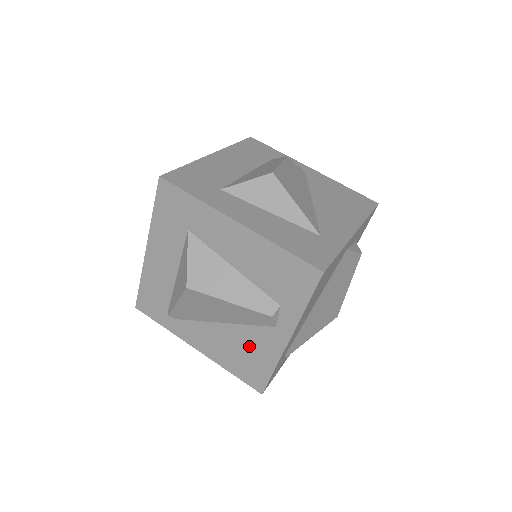
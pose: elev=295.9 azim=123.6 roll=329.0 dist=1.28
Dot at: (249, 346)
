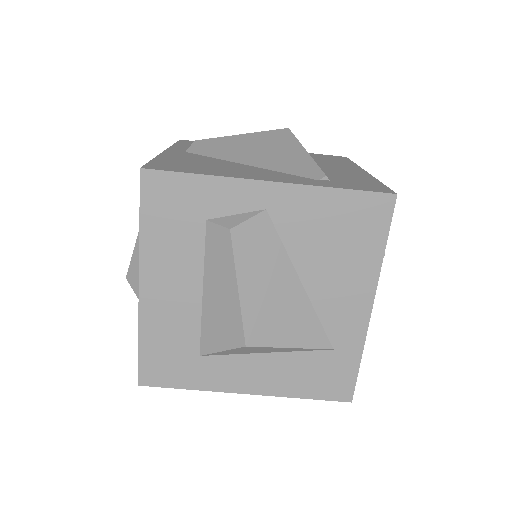
Dot at: occluded
